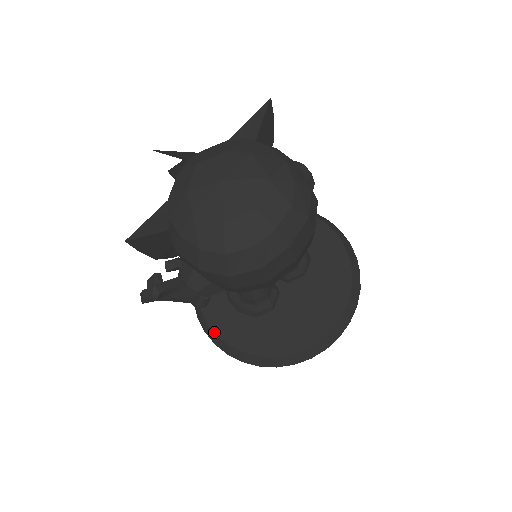
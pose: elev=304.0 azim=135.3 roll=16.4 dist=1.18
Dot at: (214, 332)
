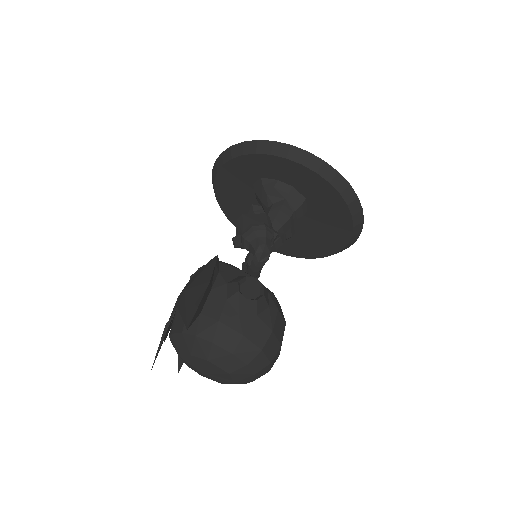
Dot at: occluded
